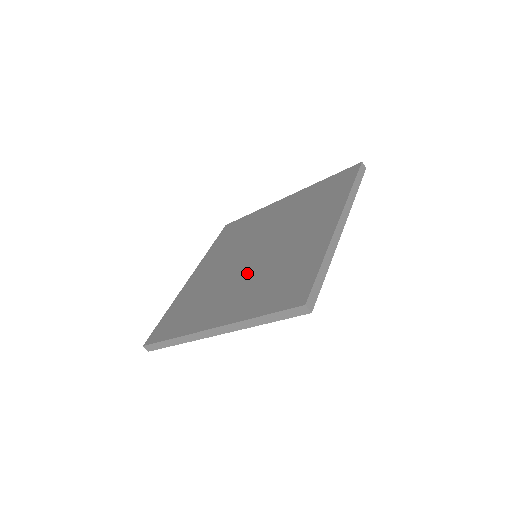
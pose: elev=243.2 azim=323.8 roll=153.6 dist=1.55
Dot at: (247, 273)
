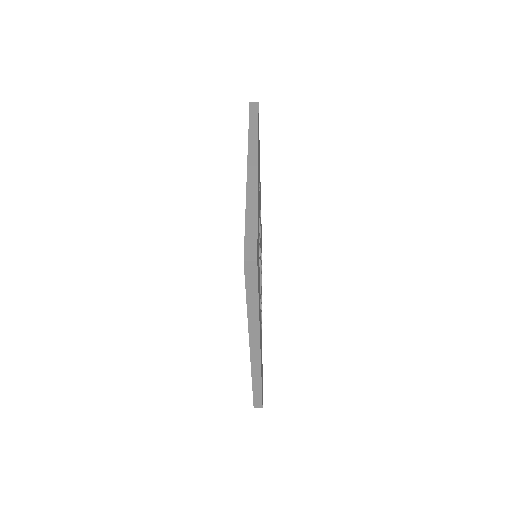
Dot at: occluded
